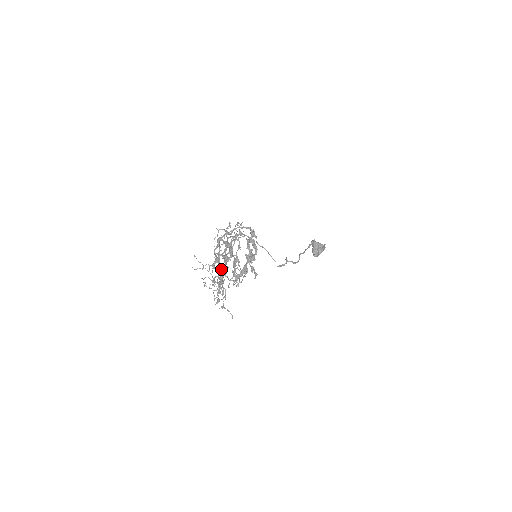
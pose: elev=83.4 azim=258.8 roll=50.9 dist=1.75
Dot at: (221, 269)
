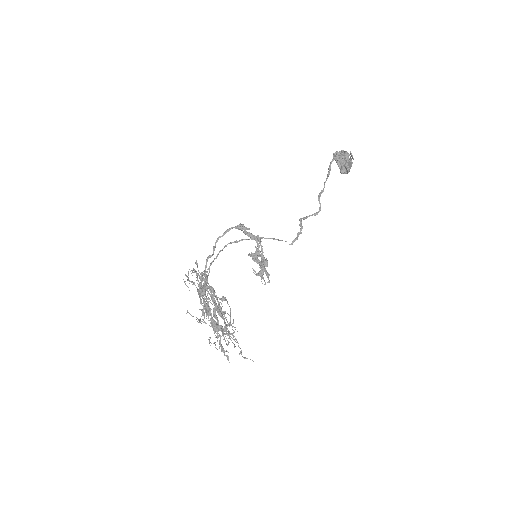
Dot at: occluded
